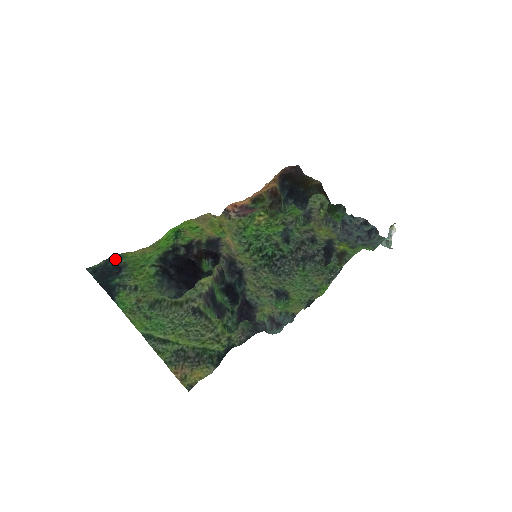
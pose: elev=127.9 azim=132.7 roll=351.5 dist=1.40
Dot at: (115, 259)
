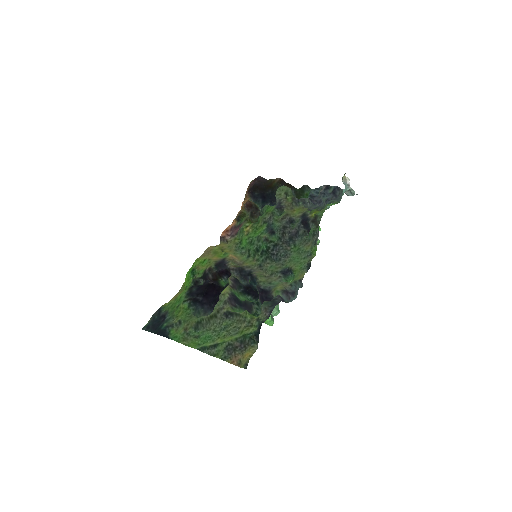
Dot at: (158, 312)
